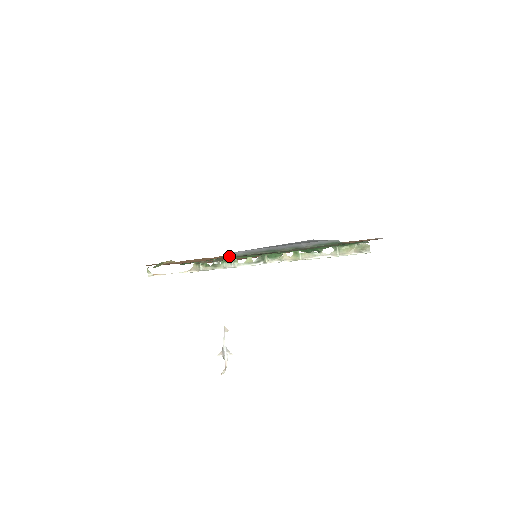
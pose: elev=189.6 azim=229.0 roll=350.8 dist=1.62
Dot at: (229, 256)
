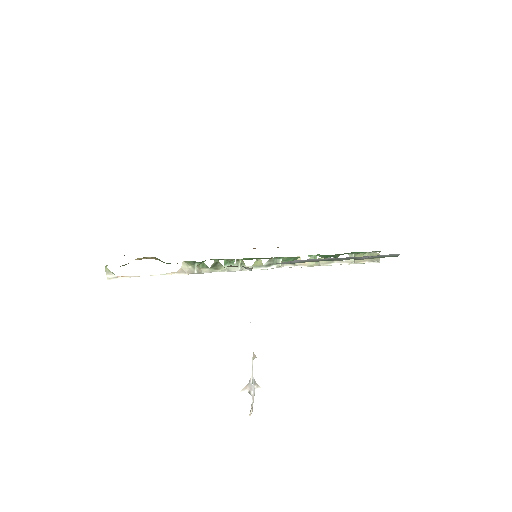
Dot at: (281, 263)
